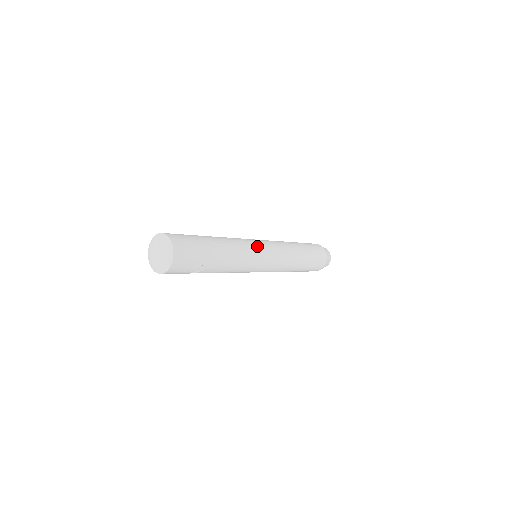
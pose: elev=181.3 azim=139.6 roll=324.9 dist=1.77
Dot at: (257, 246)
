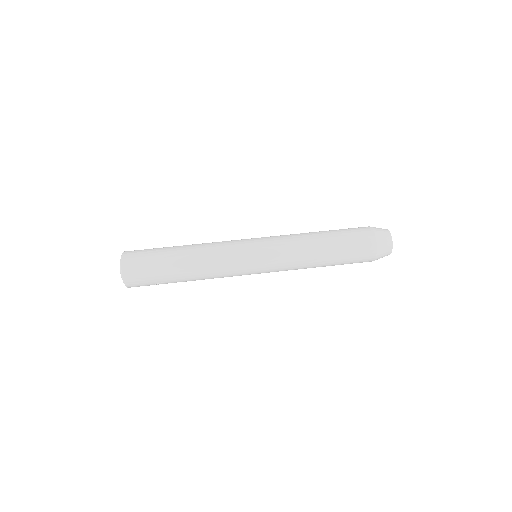
Dot at: (241, 257)
